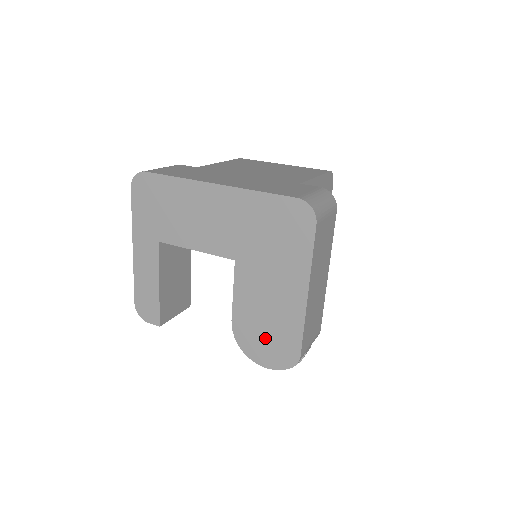
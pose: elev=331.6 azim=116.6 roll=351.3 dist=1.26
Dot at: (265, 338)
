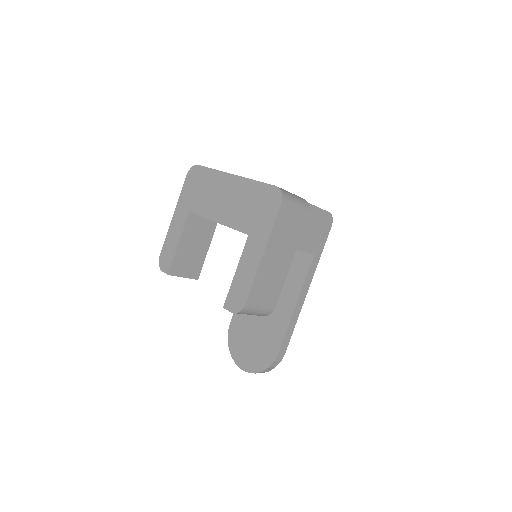
Dot at: (249, 342)
